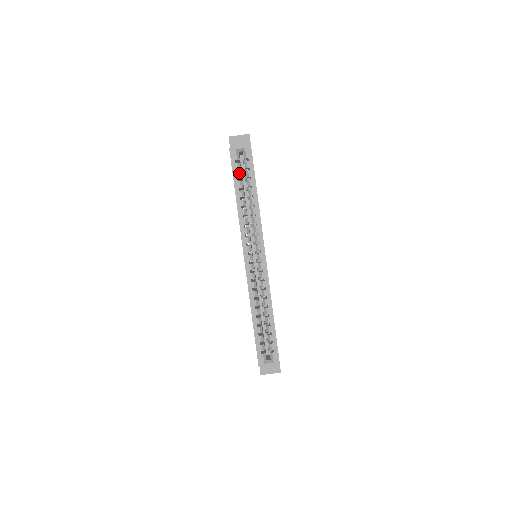
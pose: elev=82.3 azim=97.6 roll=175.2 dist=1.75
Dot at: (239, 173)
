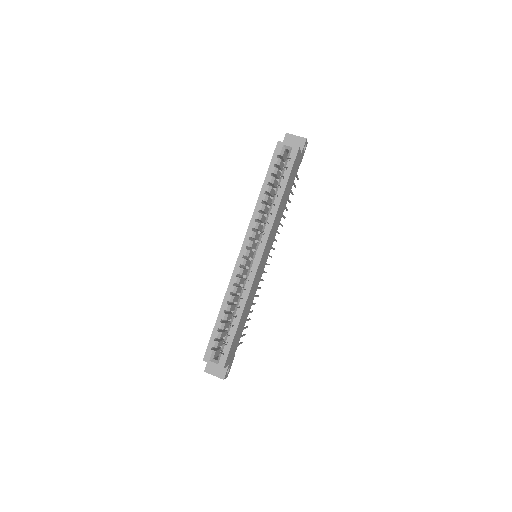
Dot at: (275, 168)
